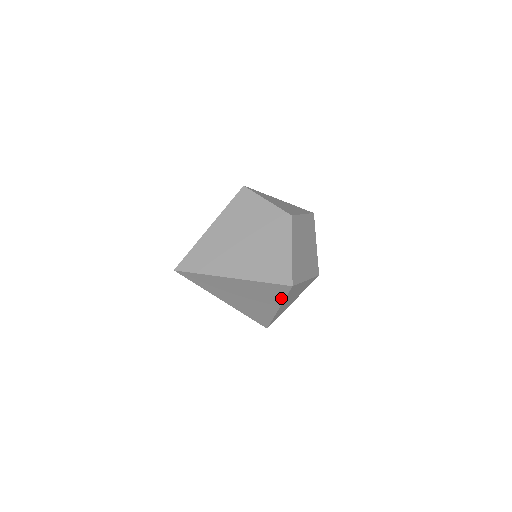
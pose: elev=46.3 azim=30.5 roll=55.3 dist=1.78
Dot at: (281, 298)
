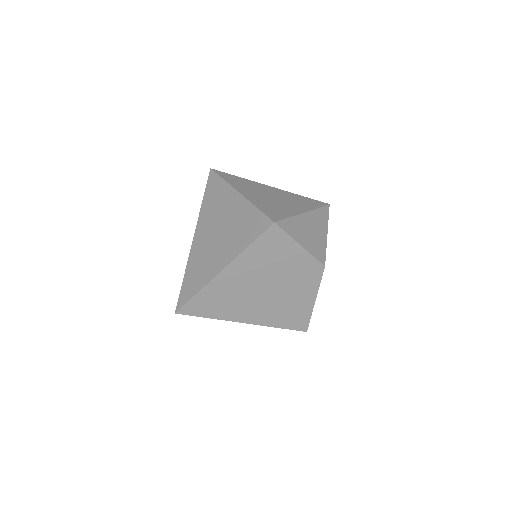
Dot at: occluded
